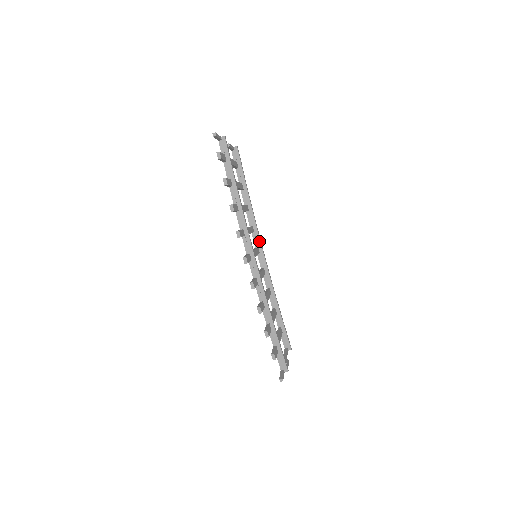
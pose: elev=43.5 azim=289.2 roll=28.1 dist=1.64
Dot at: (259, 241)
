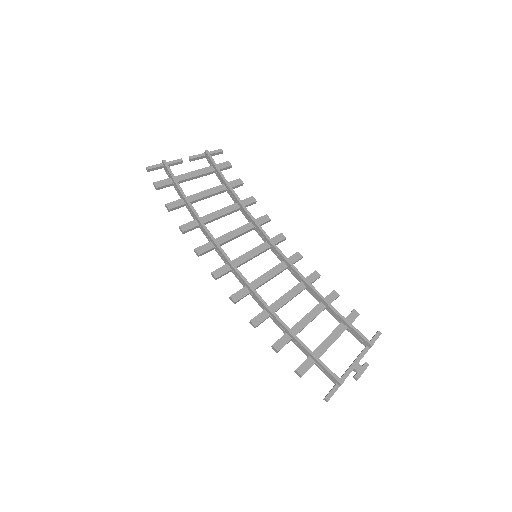
Dot at: (263, 234)
